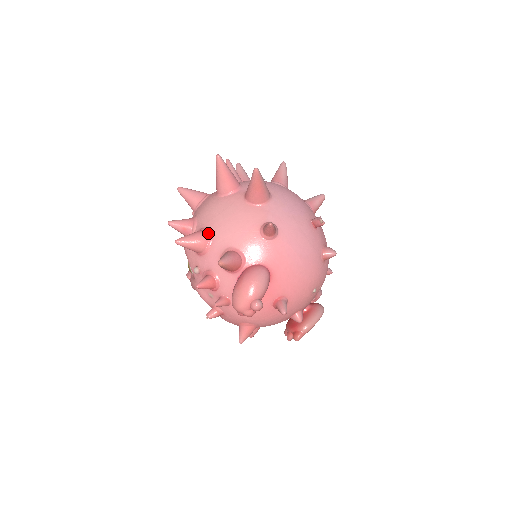
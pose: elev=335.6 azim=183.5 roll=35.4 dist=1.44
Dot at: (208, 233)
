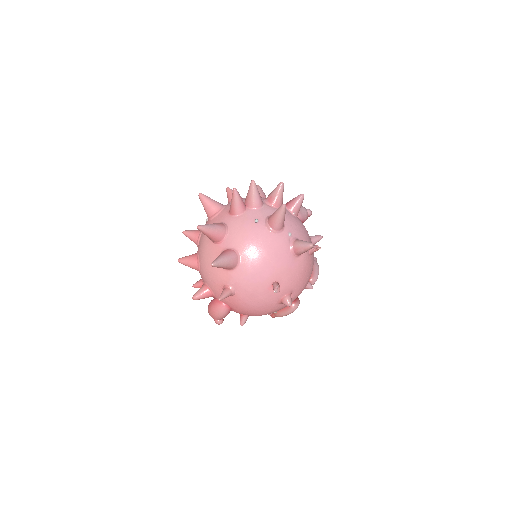
Dot at: (198, 264)
